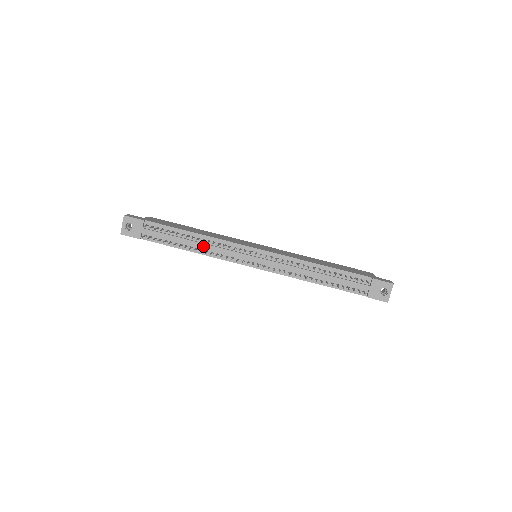
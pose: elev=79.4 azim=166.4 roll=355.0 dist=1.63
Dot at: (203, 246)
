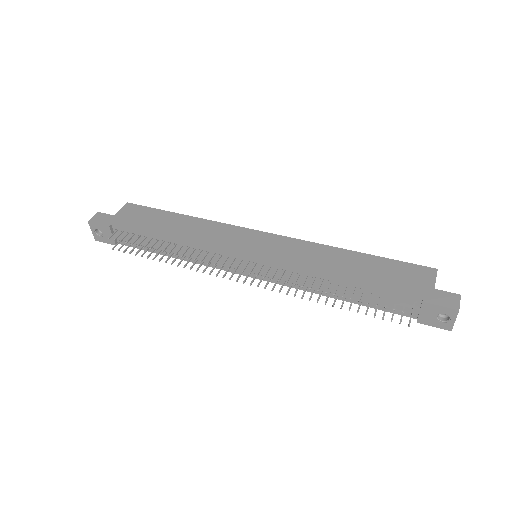
Dot at: occluded
